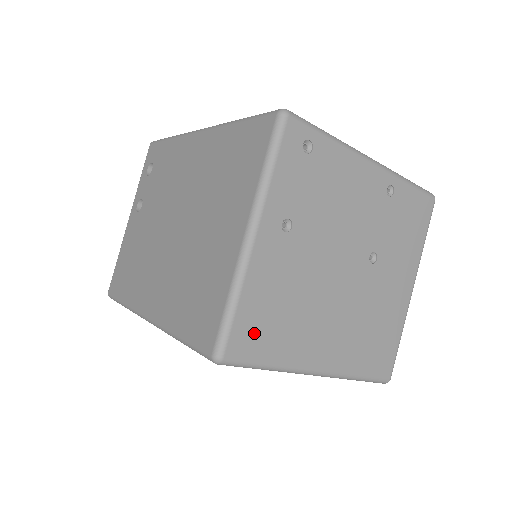
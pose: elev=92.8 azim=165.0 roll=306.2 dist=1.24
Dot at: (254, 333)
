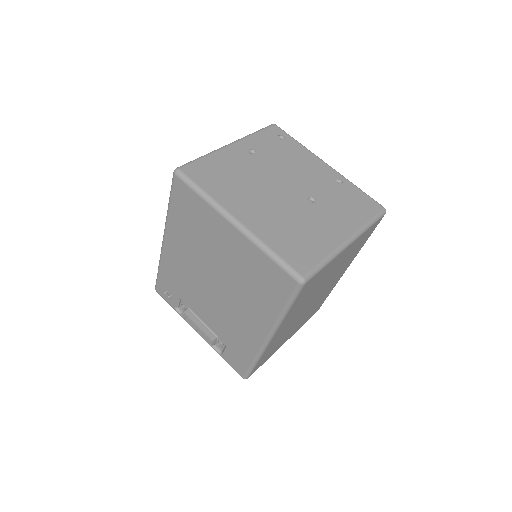
Dot at: (204, 173)
